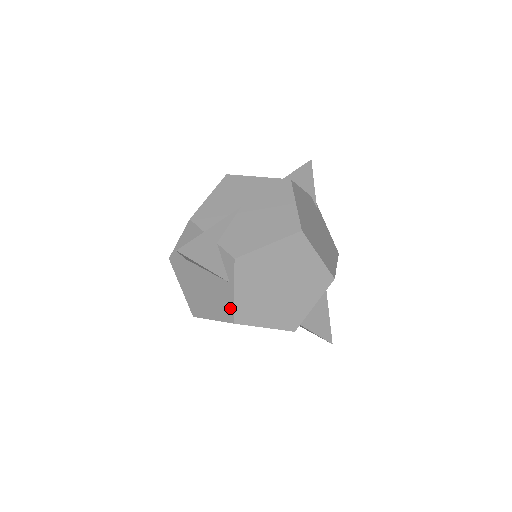
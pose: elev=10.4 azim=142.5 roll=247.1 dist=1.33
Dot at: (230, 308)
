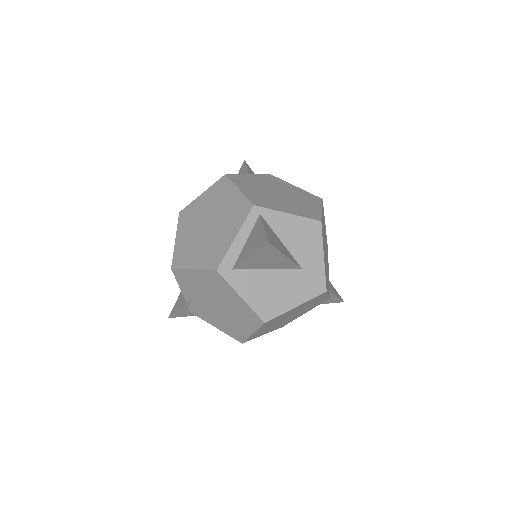
Dot at: occluded
